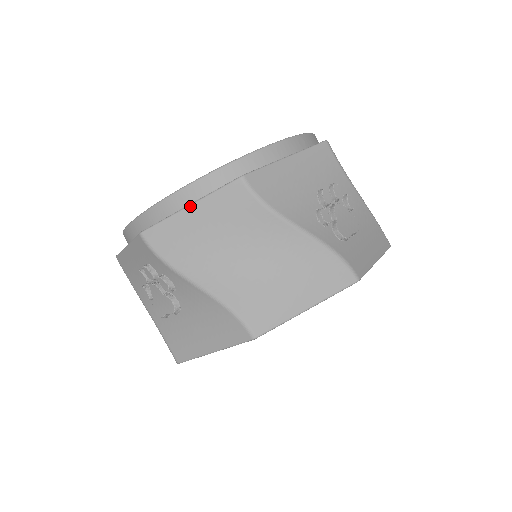
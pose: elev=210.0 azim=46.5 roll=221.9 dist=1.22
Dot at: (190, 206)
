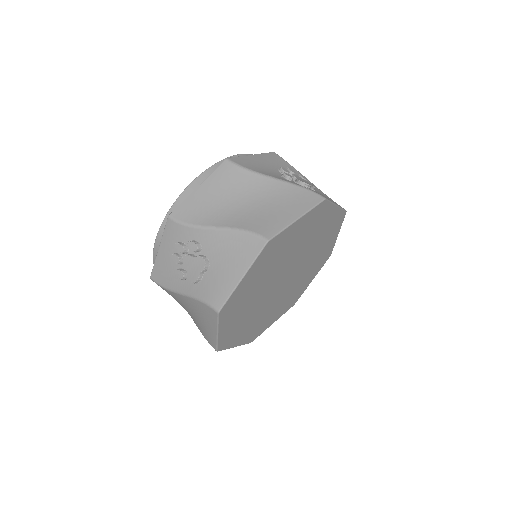
Dot at: (198, 186)
